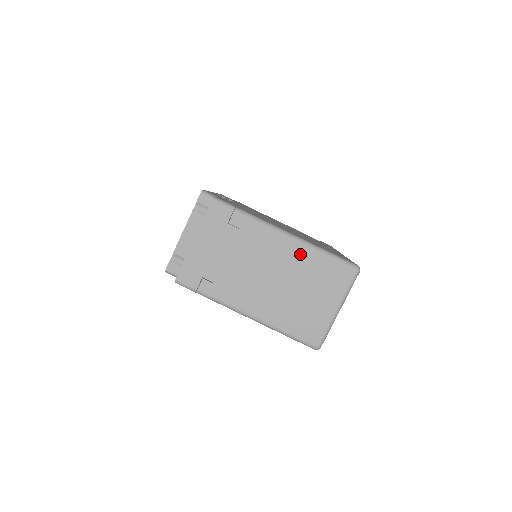
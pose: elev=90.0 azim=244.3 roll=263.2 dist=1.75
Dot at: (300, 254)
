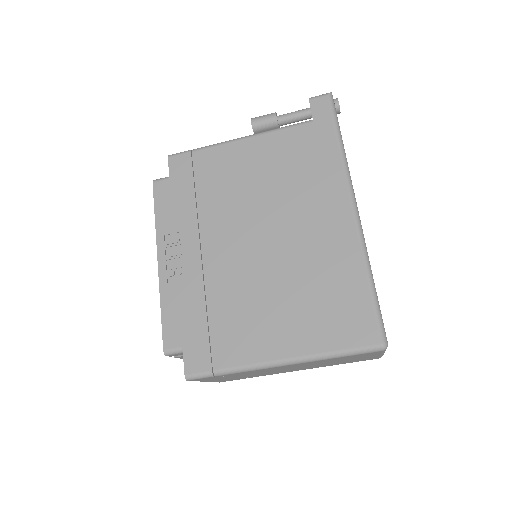
Dot at: (310, 363)
